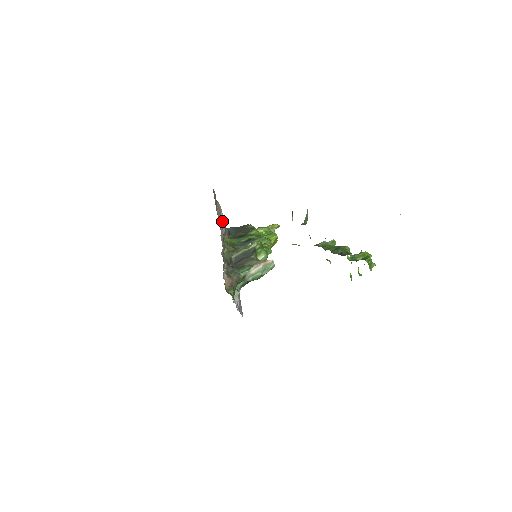
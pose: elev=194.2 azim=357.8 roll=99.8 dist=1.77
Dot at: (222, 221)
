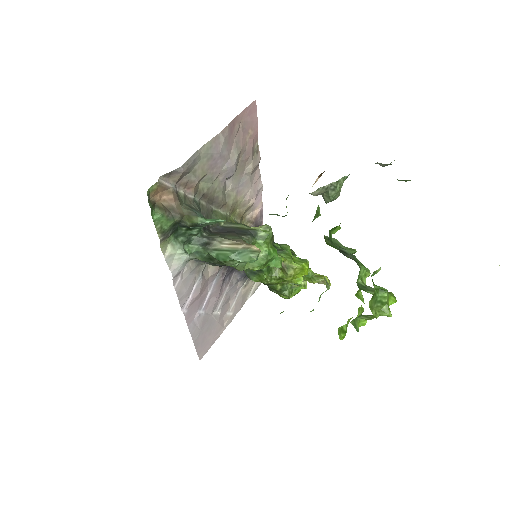
Dot at: (236, 151)
